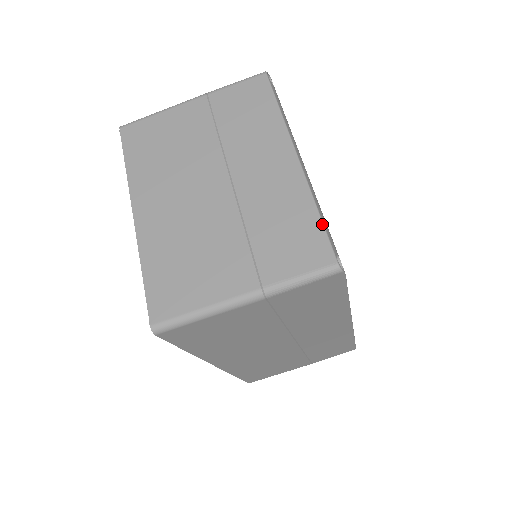
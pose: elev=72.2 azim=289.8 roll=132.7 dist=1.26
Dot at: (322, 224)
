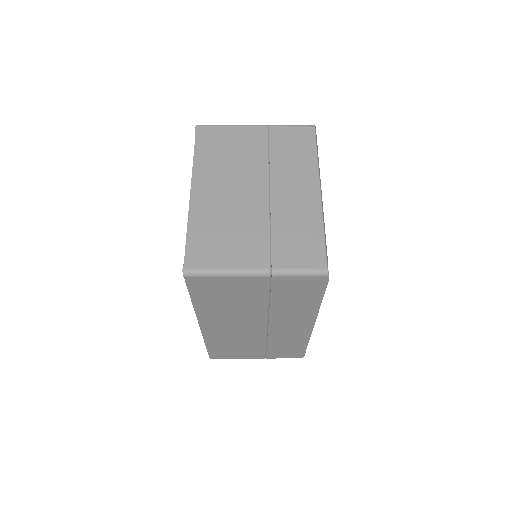
Dot at: (324, 240)
